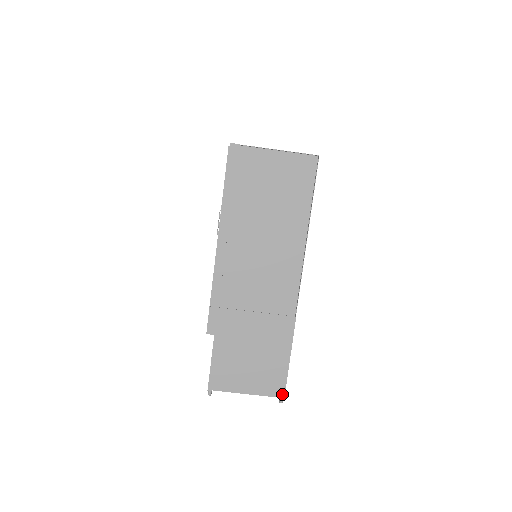
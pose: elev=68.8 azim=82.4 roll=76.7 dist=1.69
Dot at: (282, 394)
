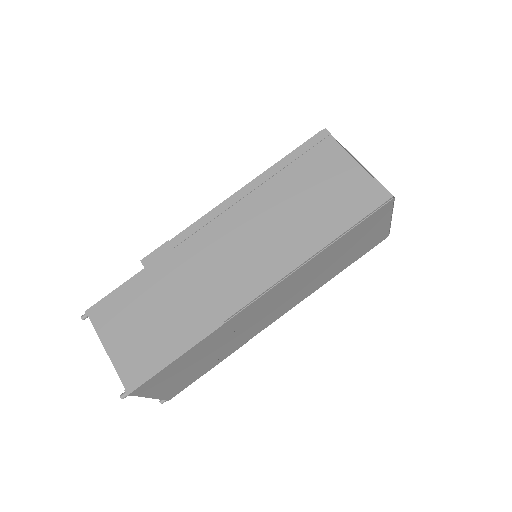
Dot at: (131, 388)
